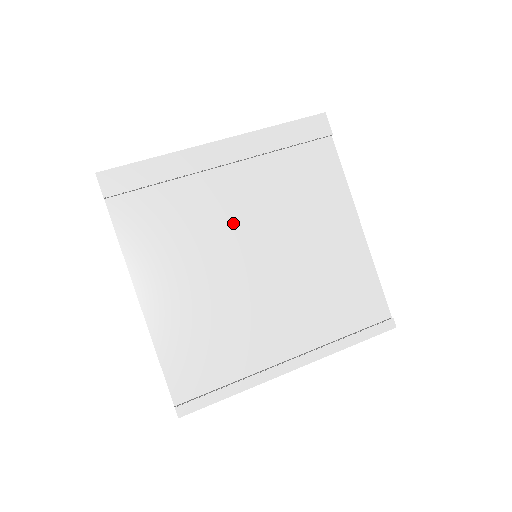
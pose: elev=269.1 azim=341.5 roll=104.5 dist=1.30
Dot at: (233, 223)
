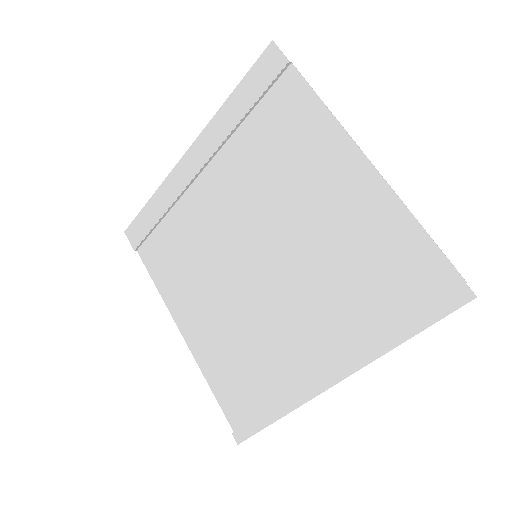
Dot at: (226, 229)
